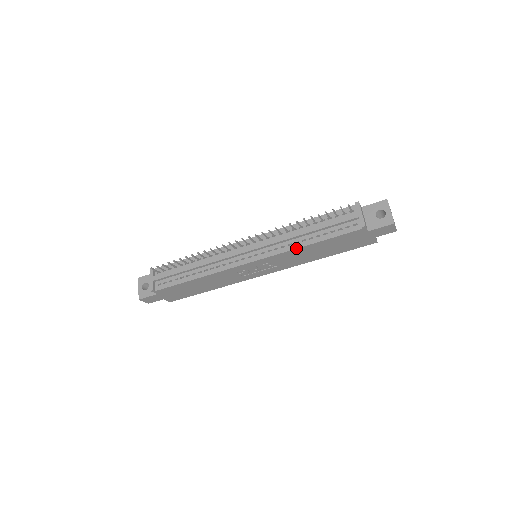
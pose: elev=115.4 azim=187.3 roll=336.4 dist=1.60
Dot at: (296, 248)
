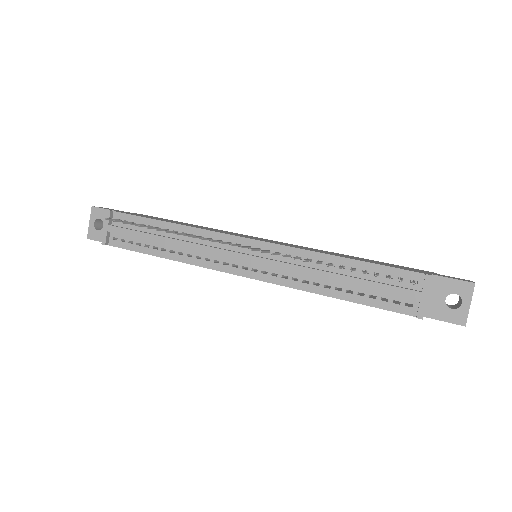
Dot at: (312, 292)
